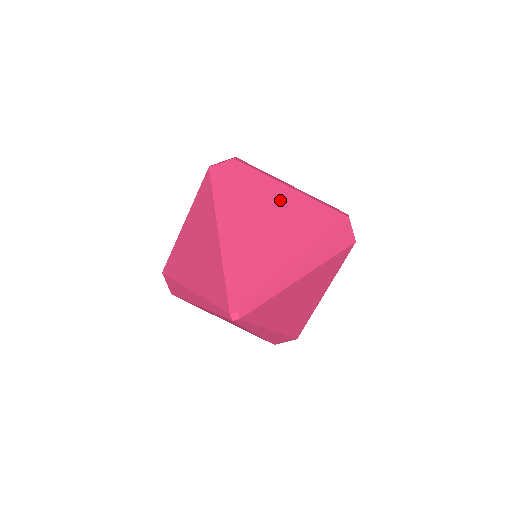
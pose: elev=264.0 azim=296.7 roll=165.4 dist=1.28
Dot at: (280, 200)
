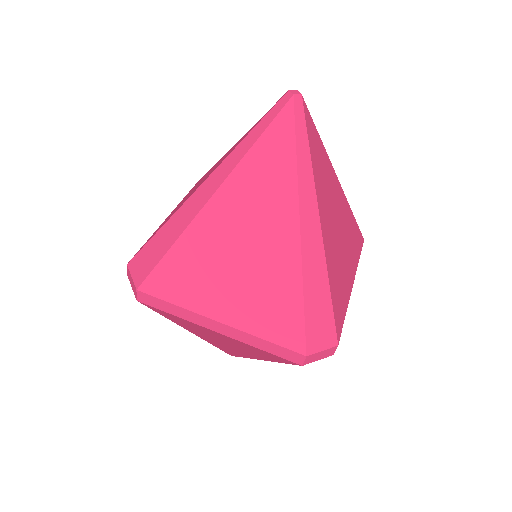
Dot at: occluded
